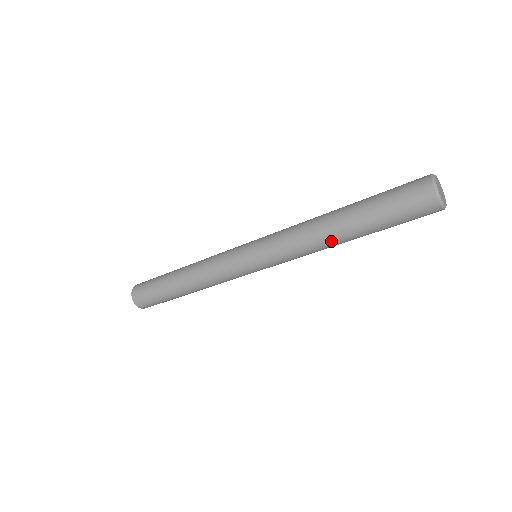
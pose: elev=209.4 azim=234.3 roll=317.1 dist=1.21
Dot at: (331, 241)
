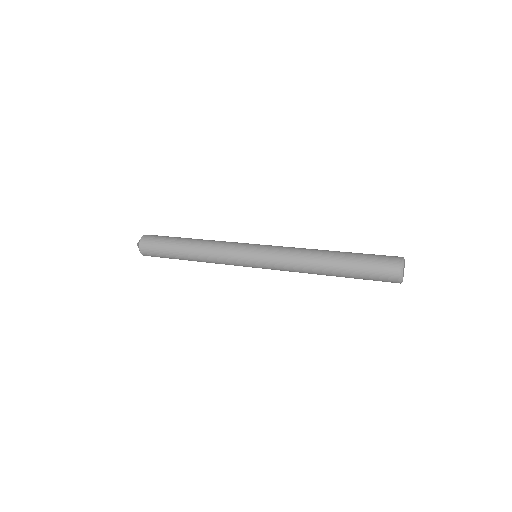
Dot at: (319, 274)
